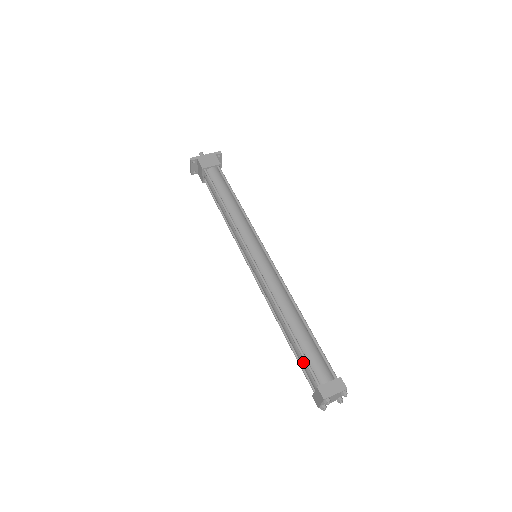
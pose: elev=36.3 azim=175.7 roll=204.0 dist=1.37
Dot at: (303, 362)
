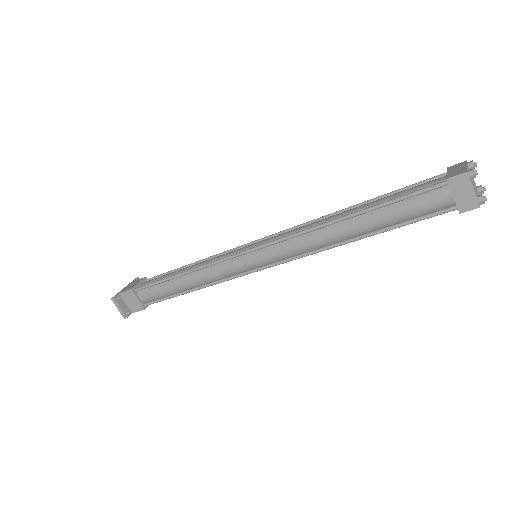
Dot at: (407, 205)
